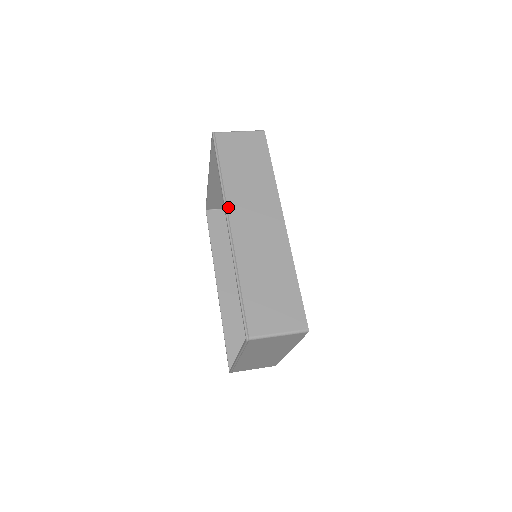
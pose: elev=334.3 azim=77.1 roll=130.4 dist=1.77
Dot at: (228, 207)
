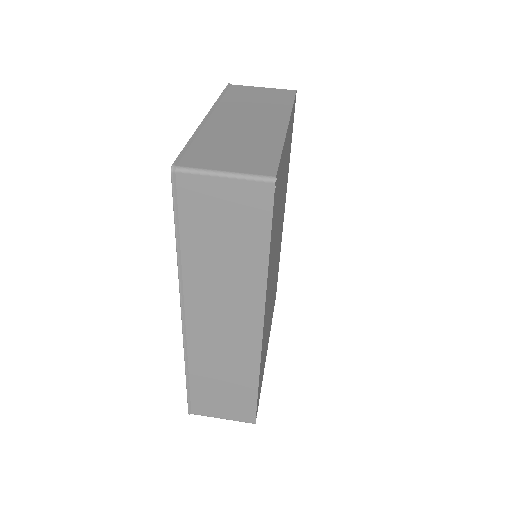
Dot at: (185, 298)
